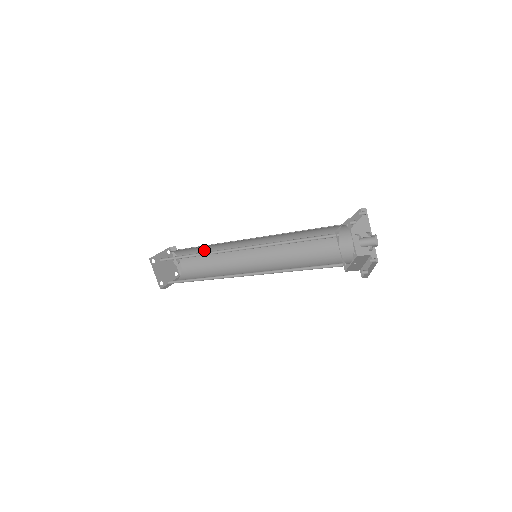
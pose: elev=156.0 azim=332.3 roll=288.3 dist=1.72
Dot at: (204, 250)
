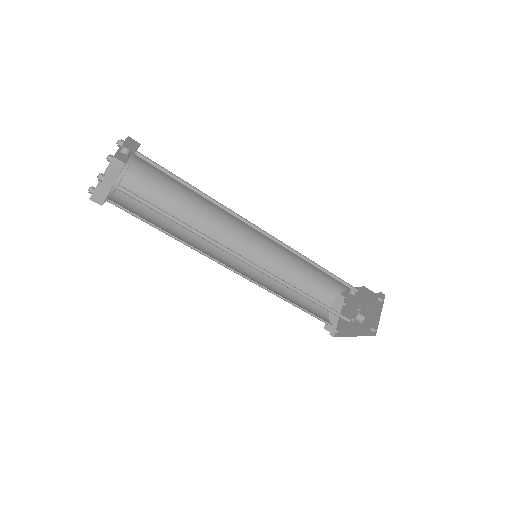
Dot at: (188, 186)
